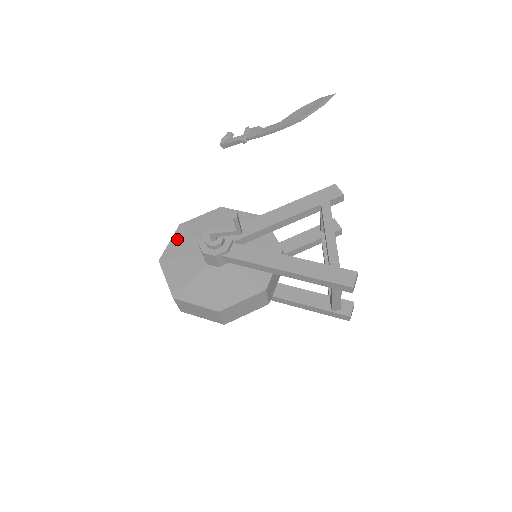
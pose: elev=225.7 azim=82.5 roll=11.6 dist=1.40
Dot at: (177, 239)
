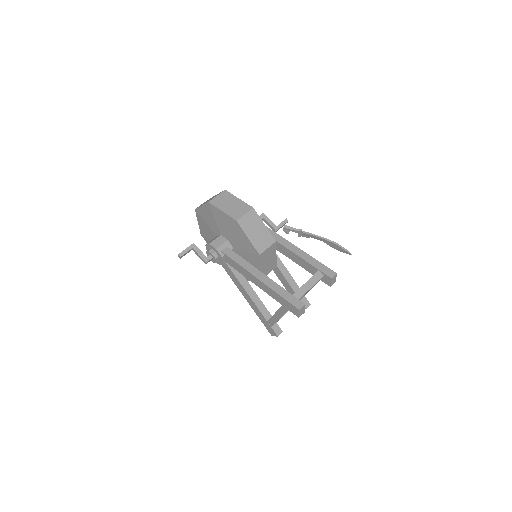
Dot at: occluded
